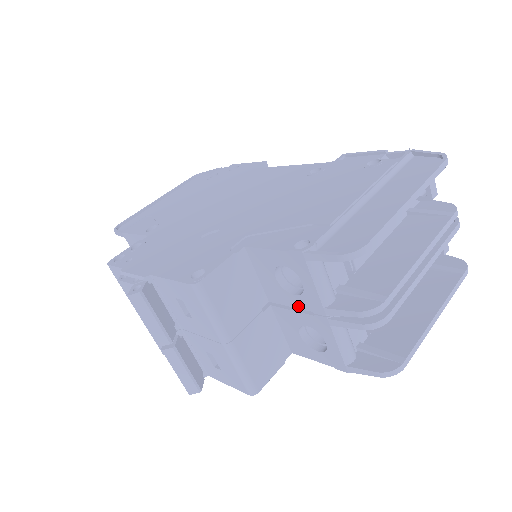
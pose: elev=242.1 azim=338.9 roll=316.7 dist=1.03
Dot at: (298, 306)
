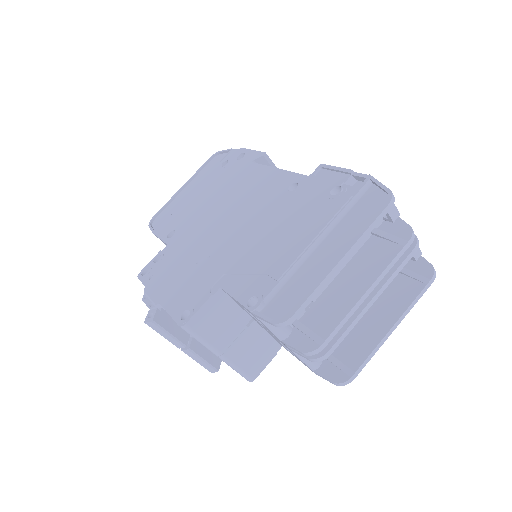
Dot at: (268, 331)
